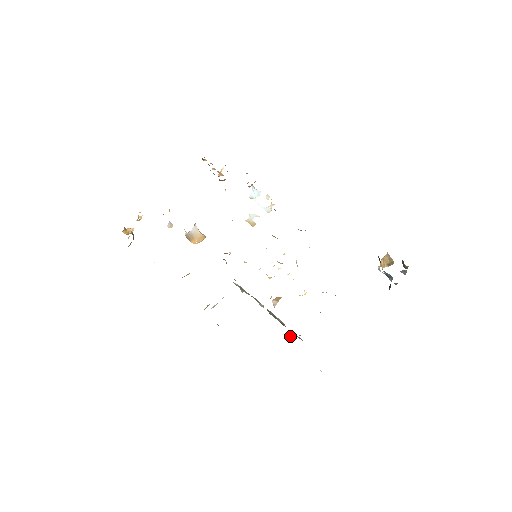
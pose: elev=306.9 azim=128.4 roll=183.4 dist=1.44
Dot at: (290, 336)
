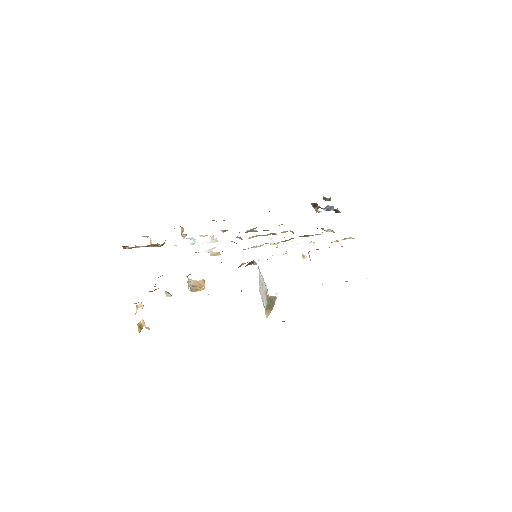
Dot at: occluded
